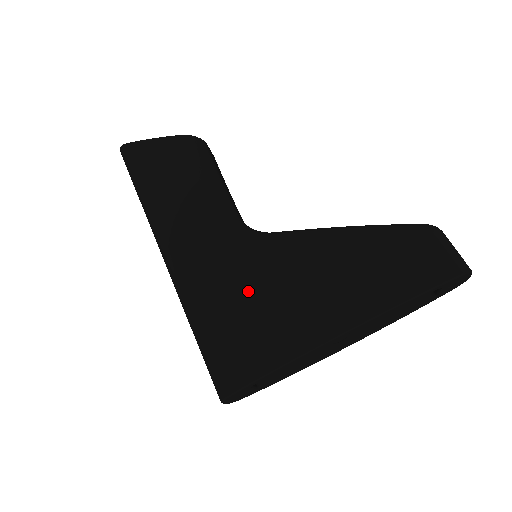
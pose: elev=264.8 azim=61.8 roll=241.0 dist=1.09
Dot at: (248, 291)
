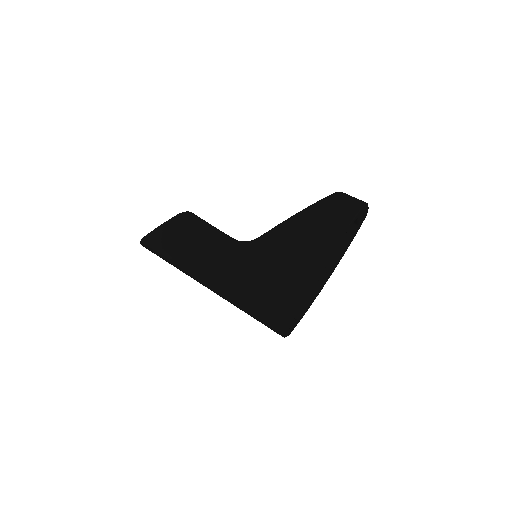
Dot at: (264, 270)
